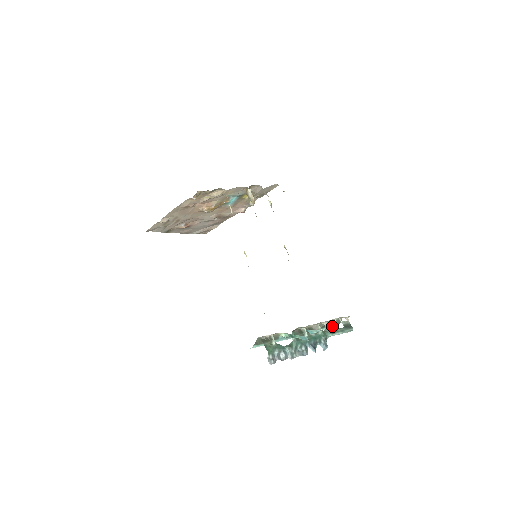
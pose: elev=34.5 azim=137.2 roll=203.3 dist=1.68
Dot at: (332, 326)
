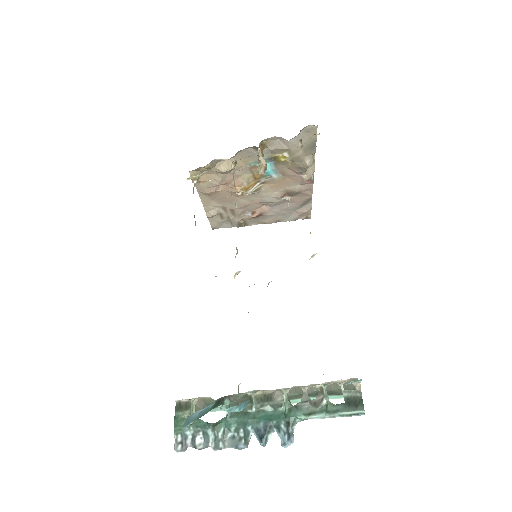
Dot at: (340, 394)
